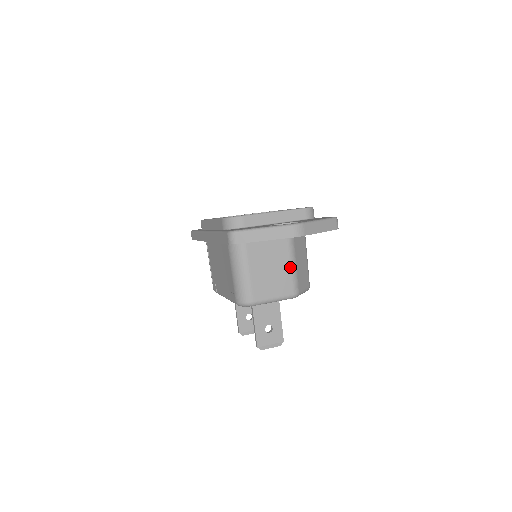
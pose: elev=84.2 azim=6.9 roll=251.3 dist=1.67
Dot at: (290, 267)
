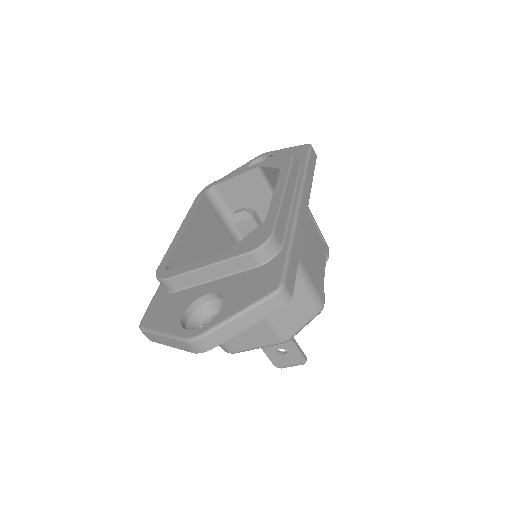
Dot at: occluded
